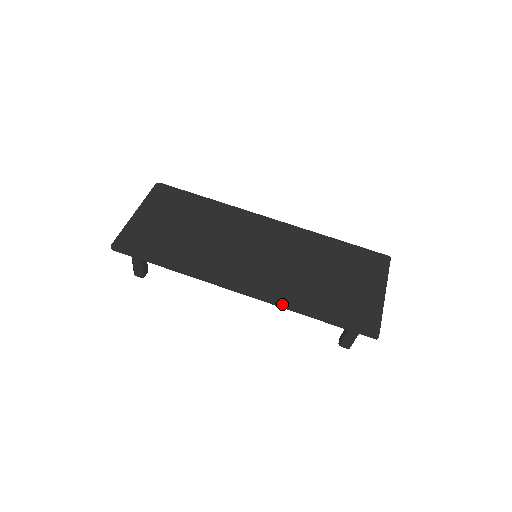
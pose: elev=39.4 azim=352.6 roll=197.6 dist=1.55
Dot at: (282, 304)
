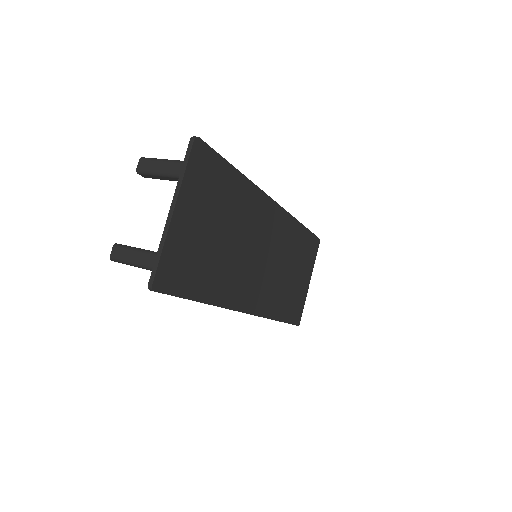
Dot at: (267, 317)
